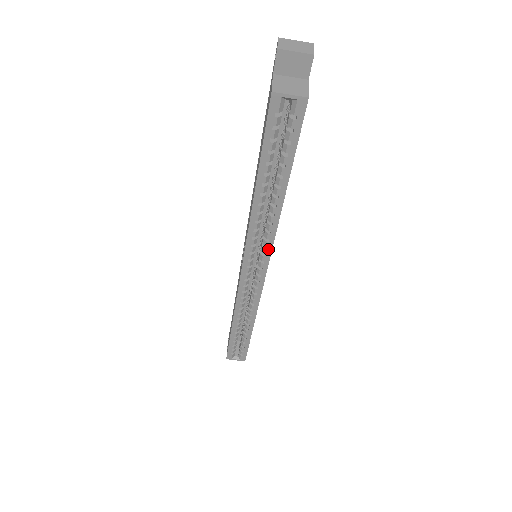
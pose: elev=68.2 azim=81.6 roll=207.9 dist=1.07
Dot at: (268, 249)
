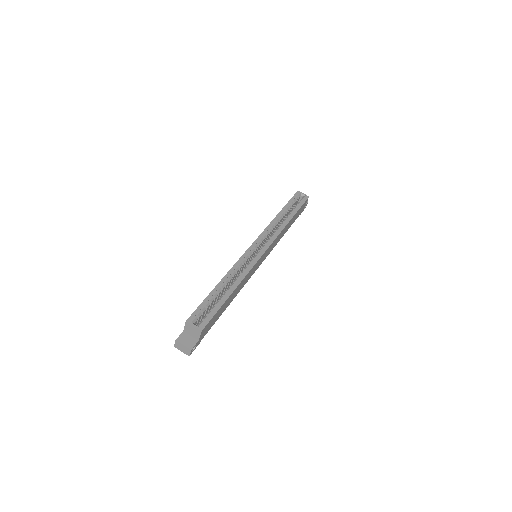
Dot at: (273, 239)
